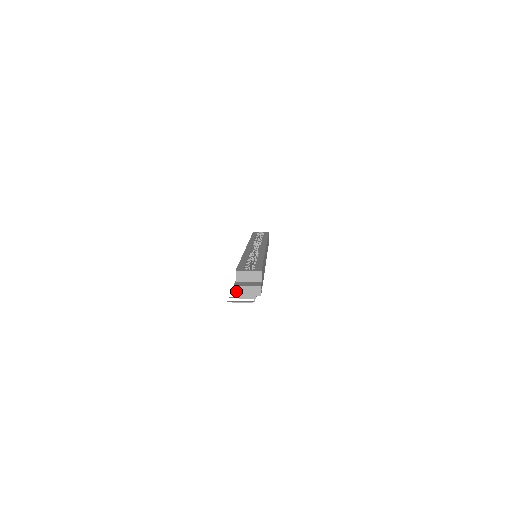
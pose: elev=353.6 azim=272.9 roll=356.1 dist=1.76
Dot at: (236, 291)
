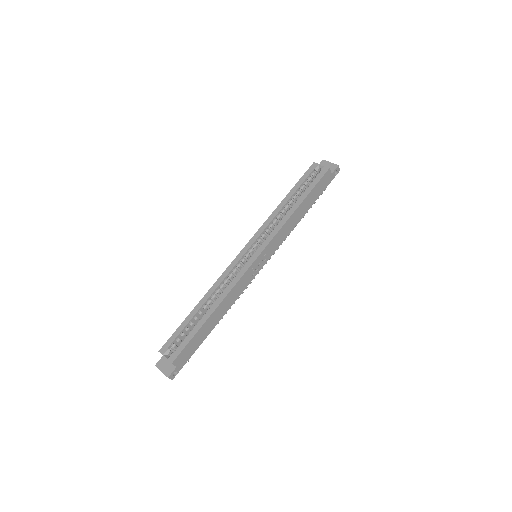
Dot at: (158, 367)
